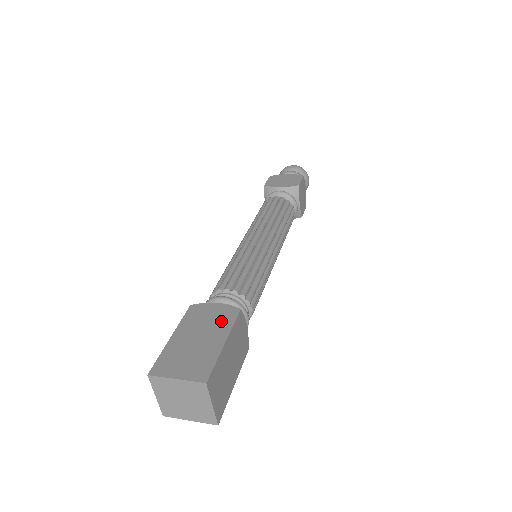
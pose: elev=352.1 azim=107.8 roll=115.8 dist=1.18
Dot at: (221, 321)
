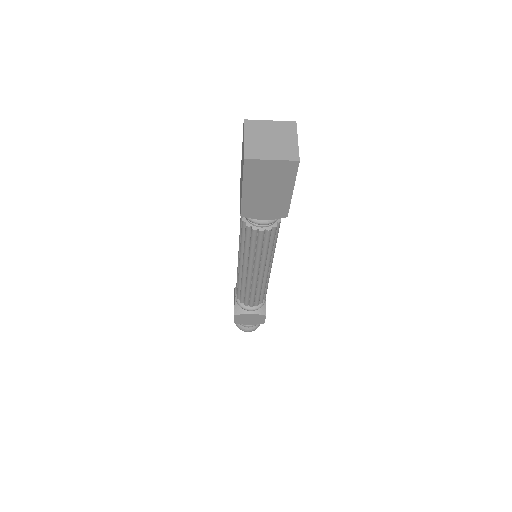
Dot at: occluded
